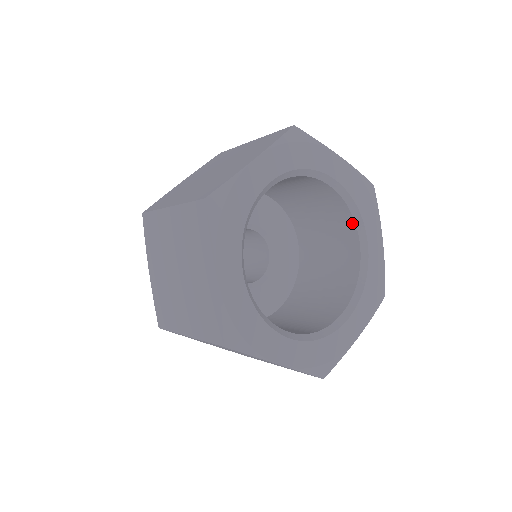
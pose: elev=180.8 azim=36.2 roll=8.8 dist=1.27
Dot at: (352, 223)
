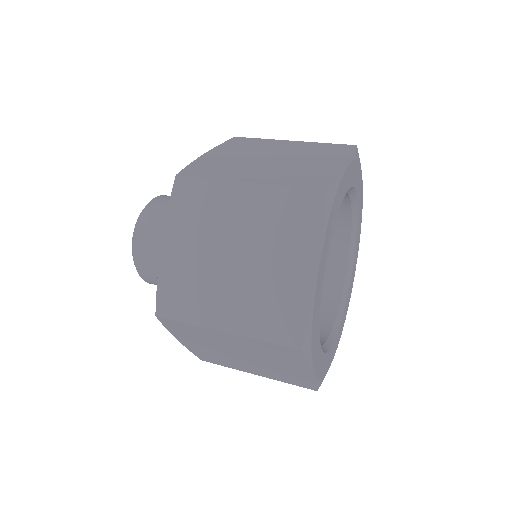
Dot at: (346, 247)
